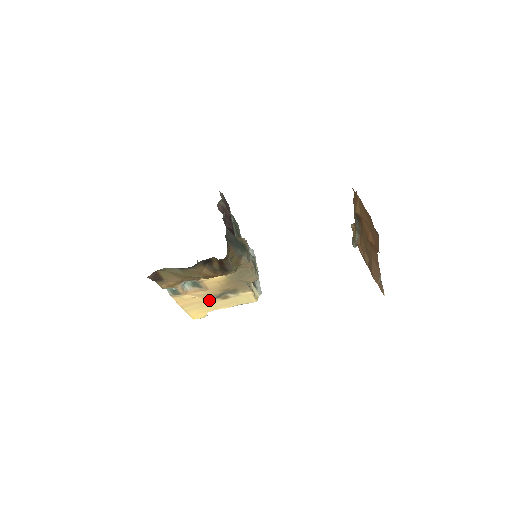
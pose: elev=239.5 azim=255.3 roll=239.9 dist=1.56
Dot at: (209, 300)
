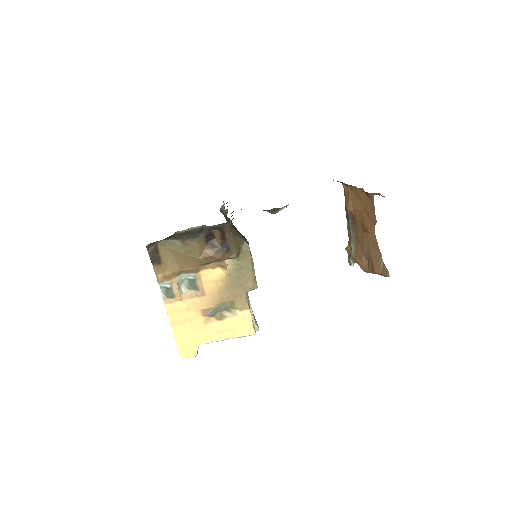
Dot at: (203, 319)
